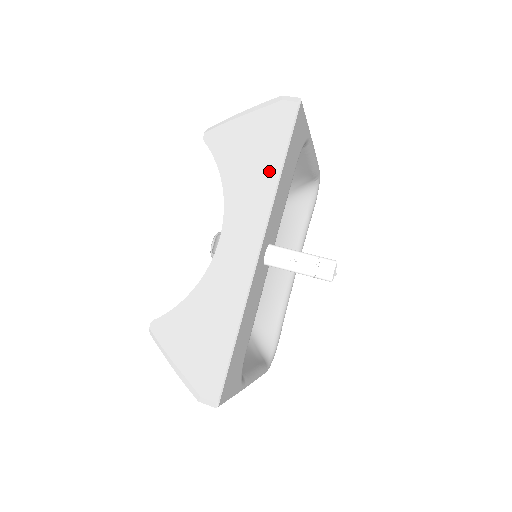
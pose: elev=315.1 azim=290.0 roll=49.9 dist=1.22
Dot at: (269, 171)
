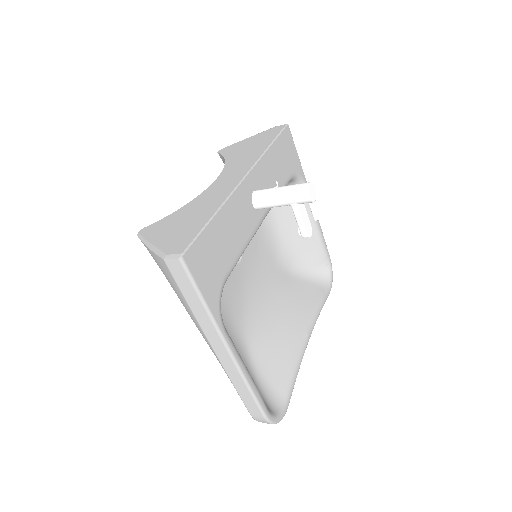
Dot at: (261, 148)
